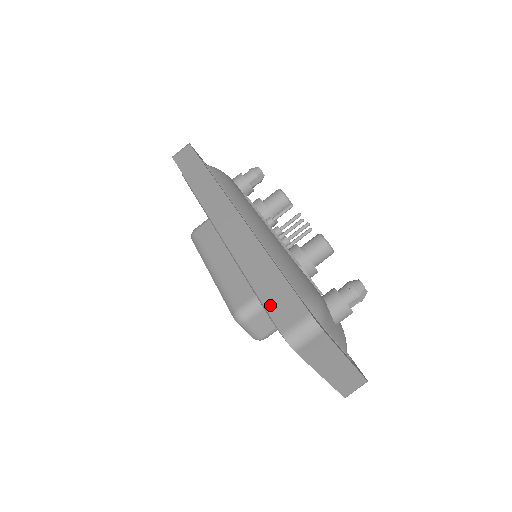
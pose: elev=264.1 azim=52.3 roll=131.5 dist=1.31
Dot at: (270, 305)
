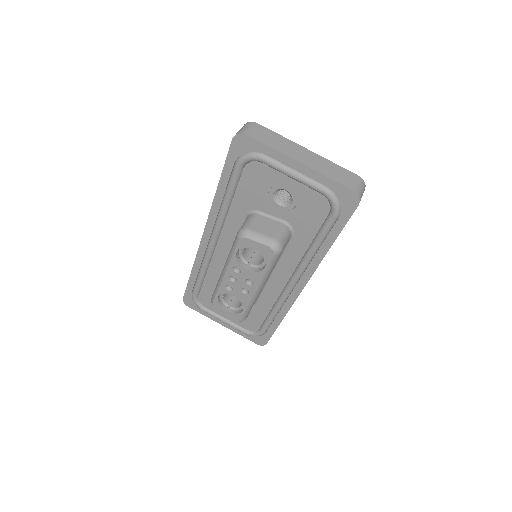
Dot at: (227, 158)
